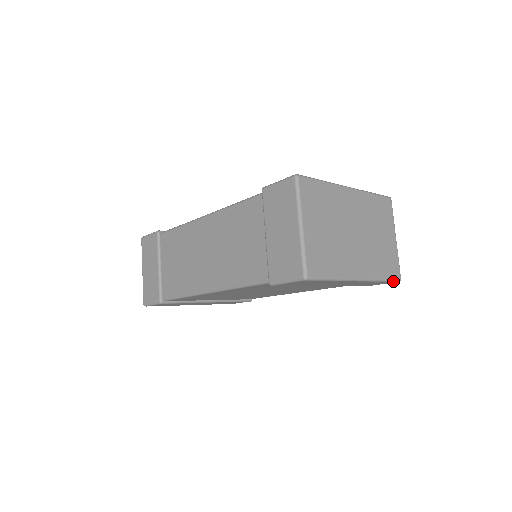
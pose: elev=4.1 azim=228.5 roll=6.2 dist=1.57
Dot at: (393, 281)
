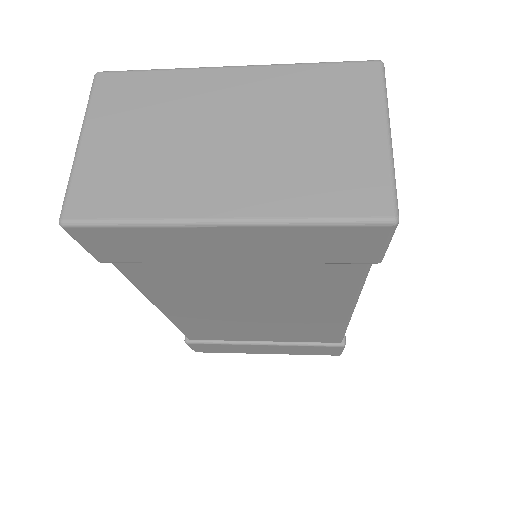
Dot at: (363, 223)
